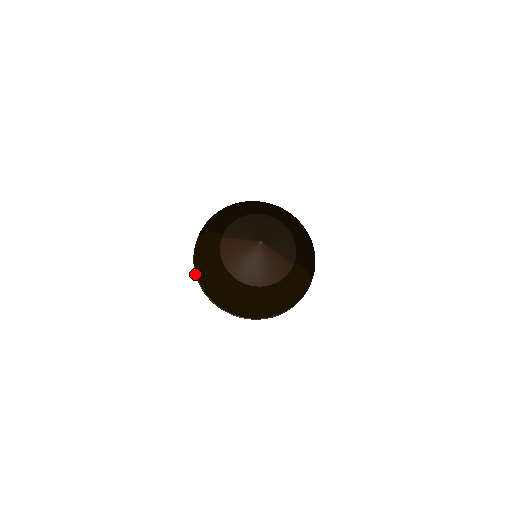
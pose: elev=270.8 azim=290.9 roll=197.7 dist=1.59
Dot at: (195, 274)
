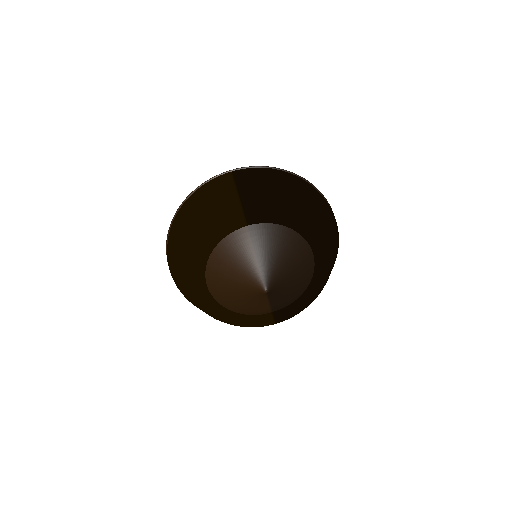
Dot at: (182, 202)
